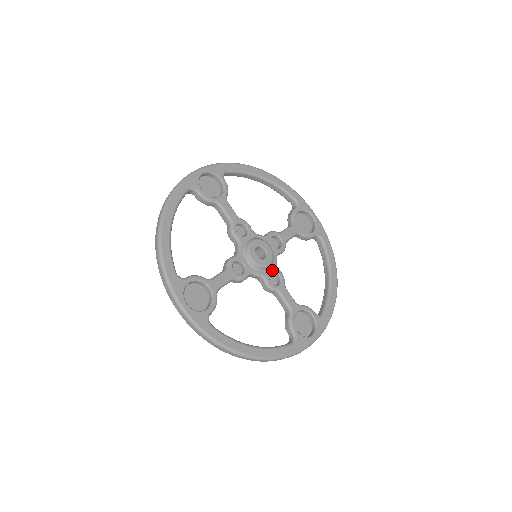
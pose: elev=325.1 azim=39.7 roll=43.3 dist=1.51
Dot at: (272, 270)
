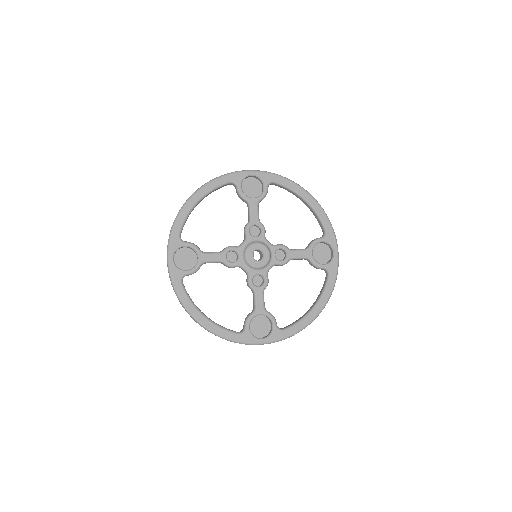
Dot at: (260, 273)
